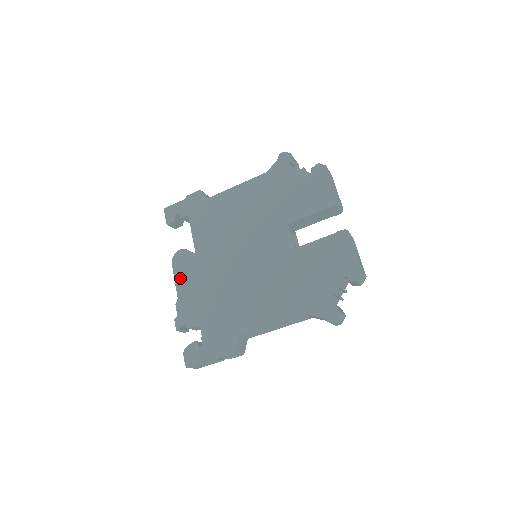
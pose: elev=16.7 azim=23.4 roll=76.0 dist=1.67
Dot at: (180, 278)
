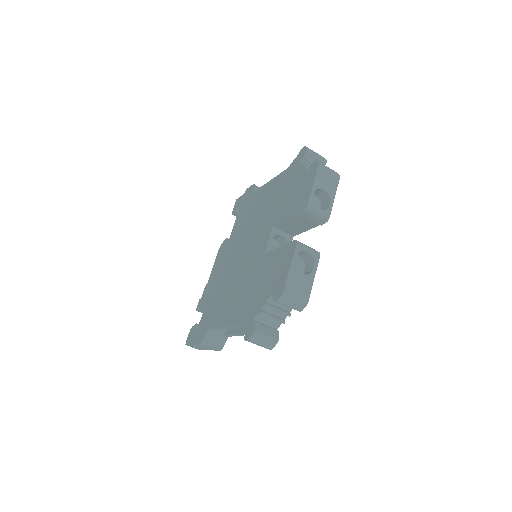
Dot at: (215, 264)
